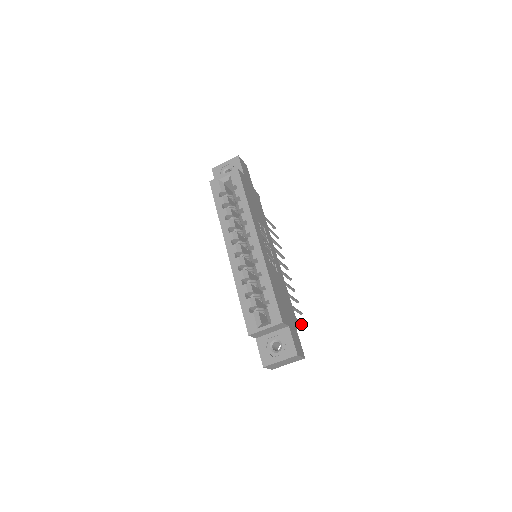
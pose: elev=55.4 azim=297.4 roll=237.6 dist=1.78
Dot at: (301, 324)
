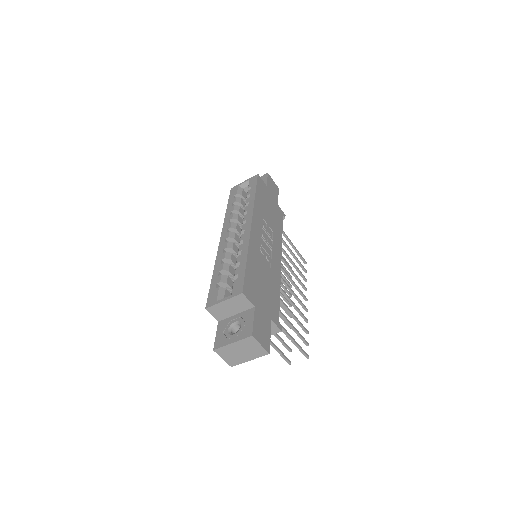
Dot at: (300, 350)
